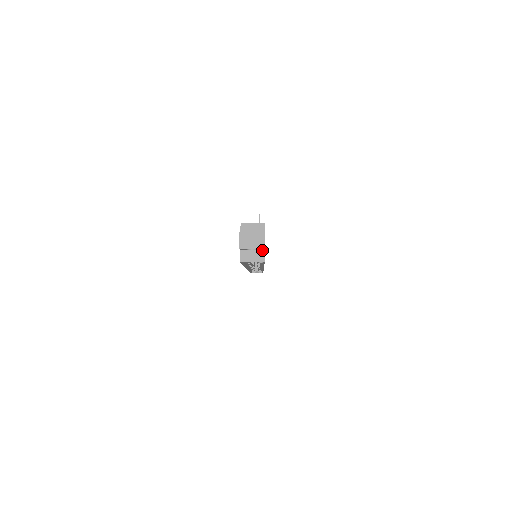
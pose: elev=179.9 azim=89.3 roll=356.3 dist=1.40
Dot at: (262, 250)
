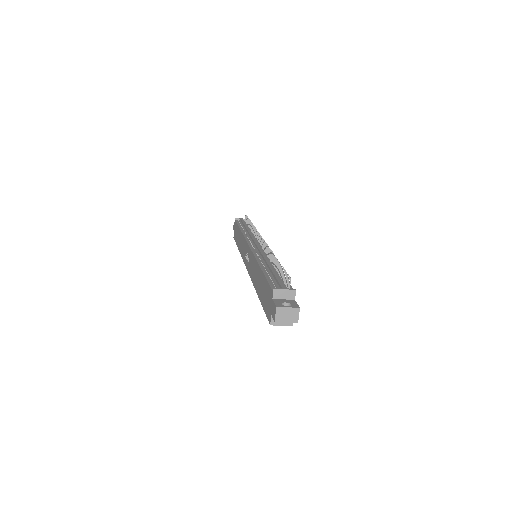
Dot at: occluded
